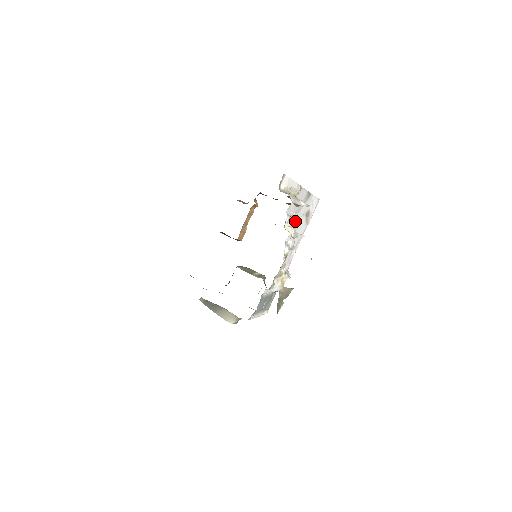
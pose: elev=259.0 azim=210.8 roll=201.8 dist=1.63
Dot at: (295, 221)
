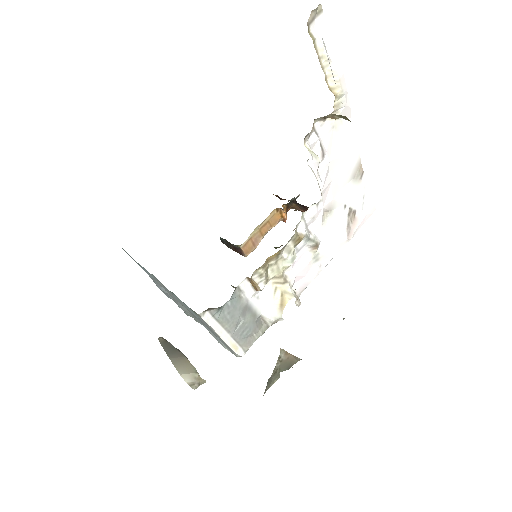
Dot at: (328, 192)
